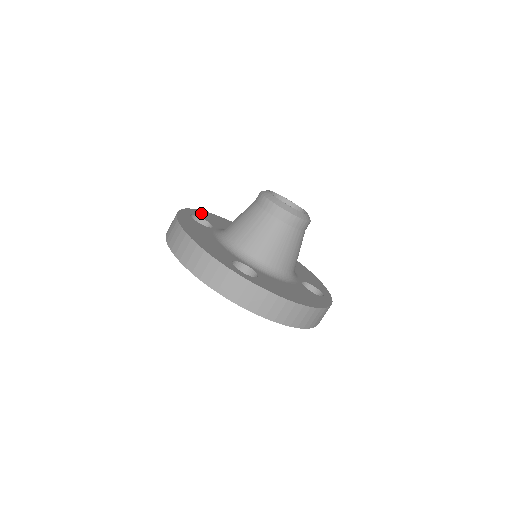
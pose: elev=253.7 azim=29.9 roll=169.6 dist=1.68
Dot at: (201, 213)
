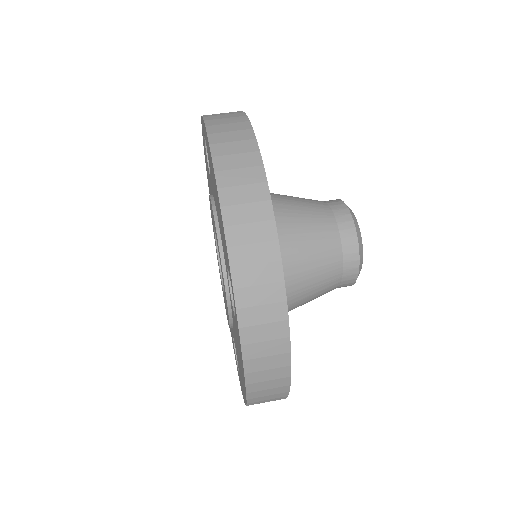
Dot at: occluded
